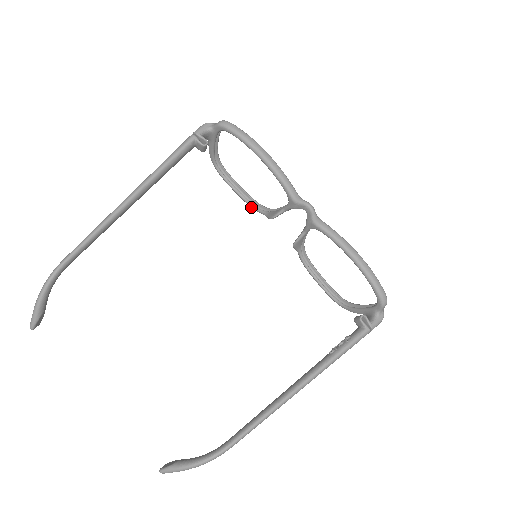
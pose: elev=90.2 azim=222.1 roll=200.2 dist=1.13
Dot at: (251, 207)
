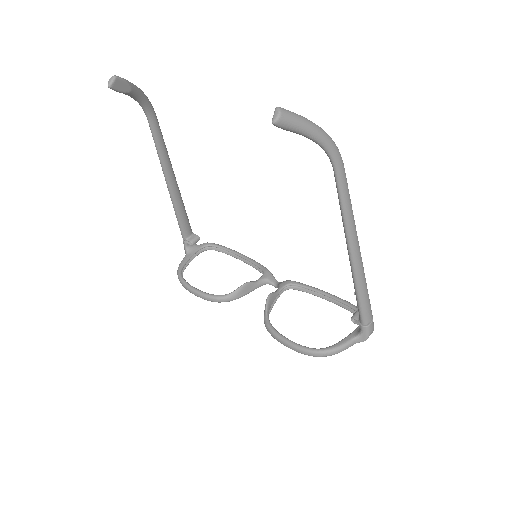
Dot at: (211, 296)
